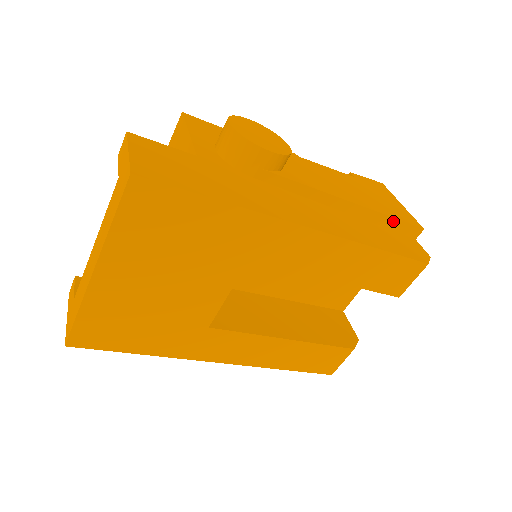
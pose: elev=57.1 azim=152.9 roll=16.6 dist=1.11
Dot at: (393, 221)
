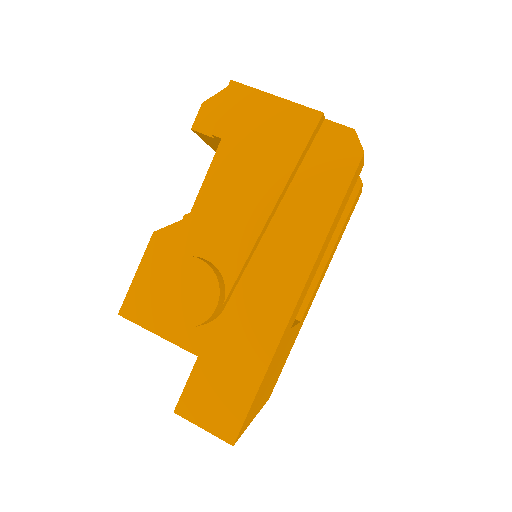
Dot at: (302, 155)
